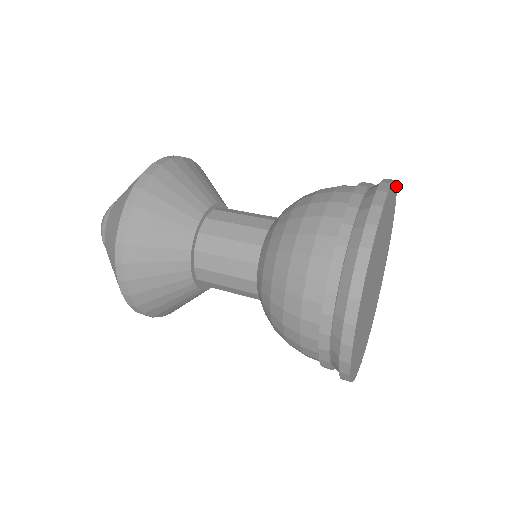
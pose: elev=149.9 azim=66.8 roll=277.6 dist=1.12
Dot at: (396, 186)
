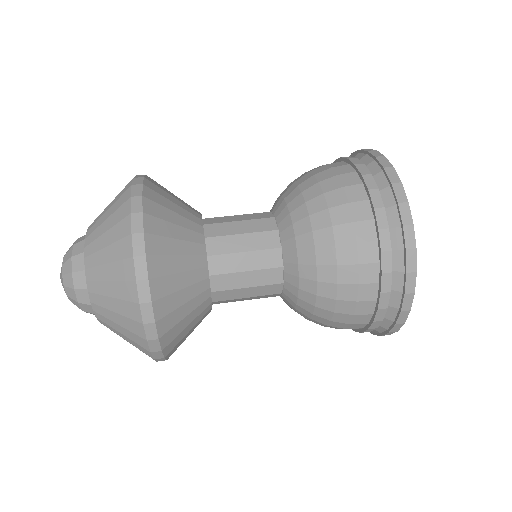
Dot at: (395, 172)
